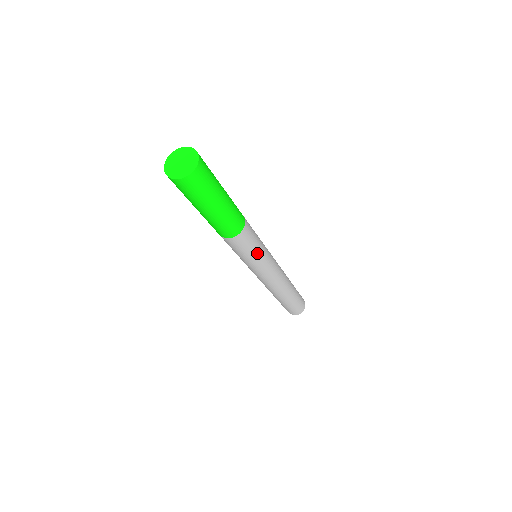
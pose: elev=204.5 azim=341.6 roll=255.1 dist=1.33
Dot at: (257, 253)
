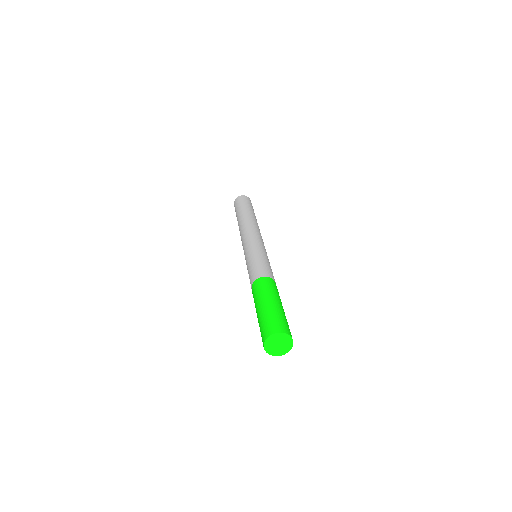
Dot at: occluded
